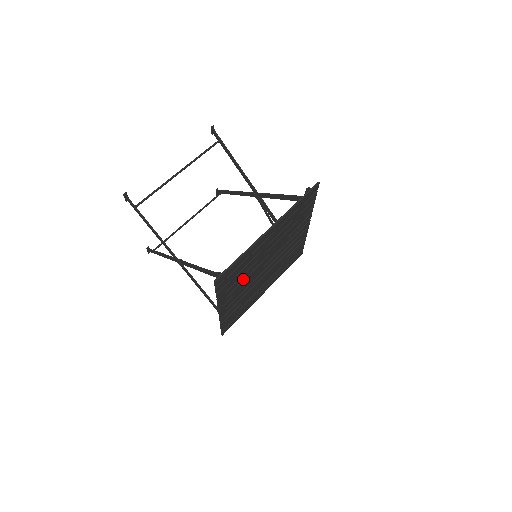
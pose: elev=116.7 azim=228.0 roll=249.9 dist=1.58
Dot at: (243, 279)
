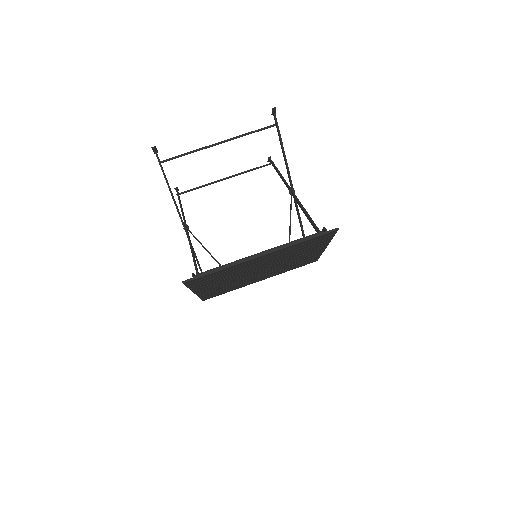
Dot at: (225, 278)
